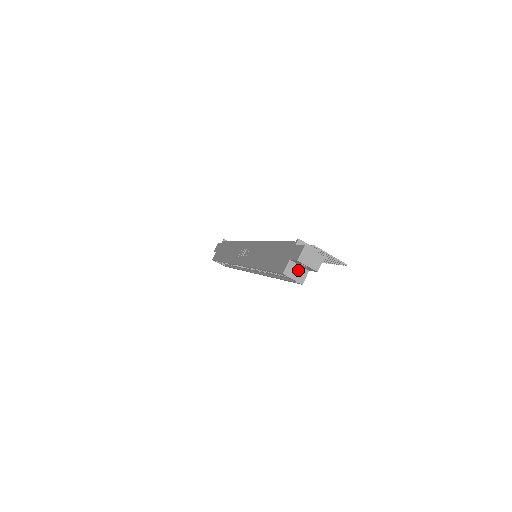
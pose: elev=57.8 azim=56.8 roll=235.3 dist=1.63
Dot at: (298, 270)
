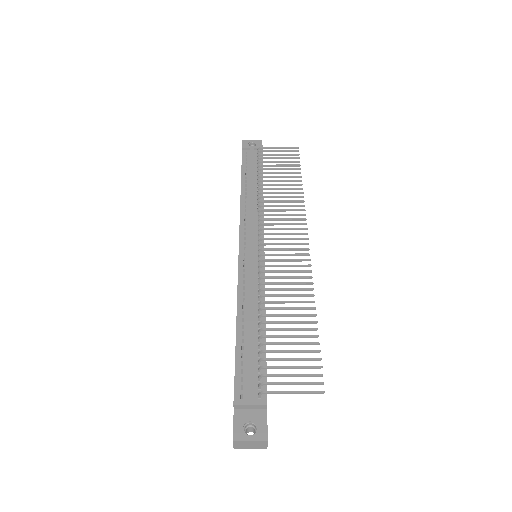
Dot at: occluded
